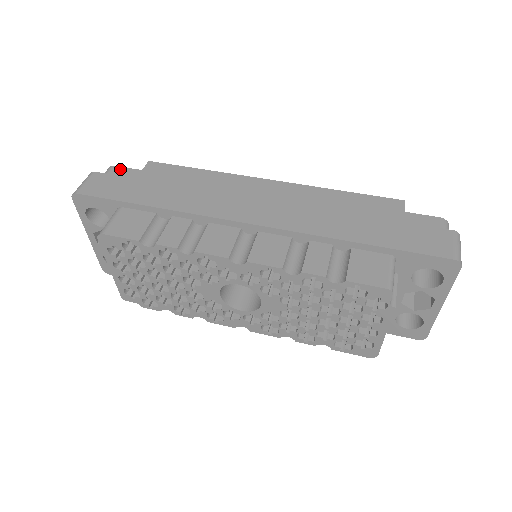
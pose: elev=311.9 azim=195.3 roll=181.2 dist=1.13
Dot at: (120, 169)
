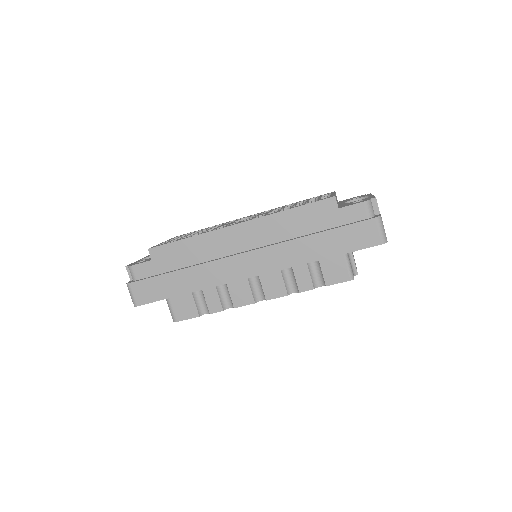
Dot at: (138, 267)
